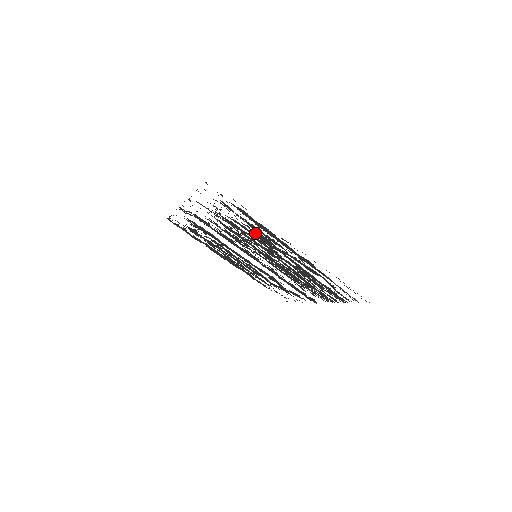
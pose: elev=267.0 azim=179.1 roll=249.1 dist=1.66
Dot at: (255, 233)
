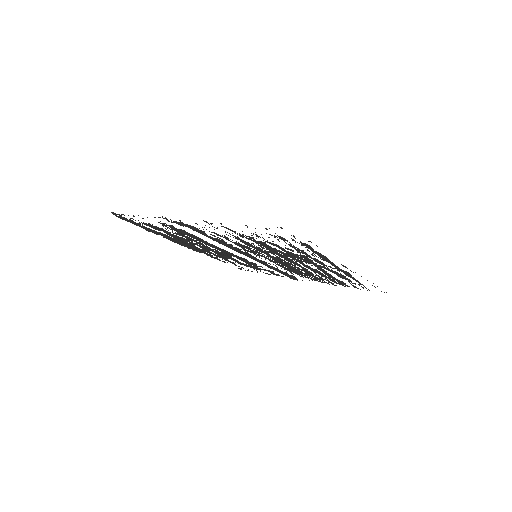
Dot at: (297, 255)
